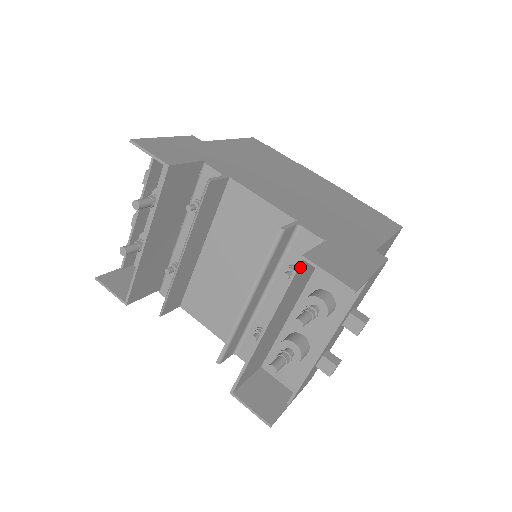
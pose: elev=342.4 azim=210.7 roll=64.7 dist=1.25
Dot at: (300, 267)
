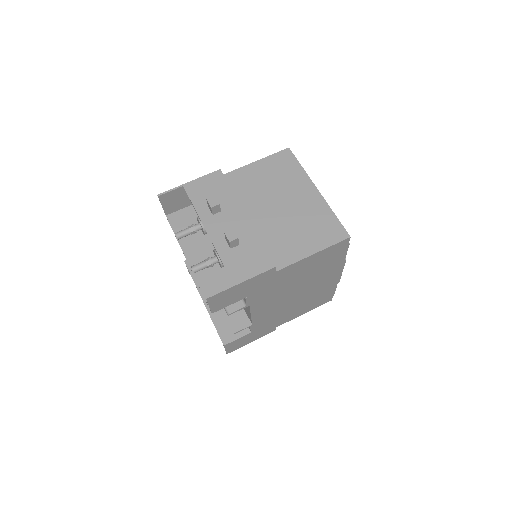
Dot at: (223, 339)
